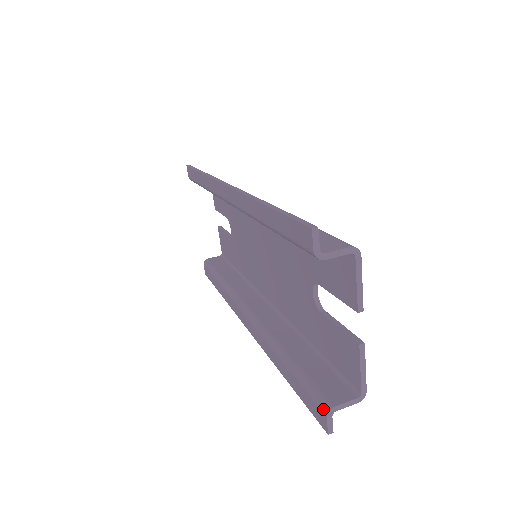
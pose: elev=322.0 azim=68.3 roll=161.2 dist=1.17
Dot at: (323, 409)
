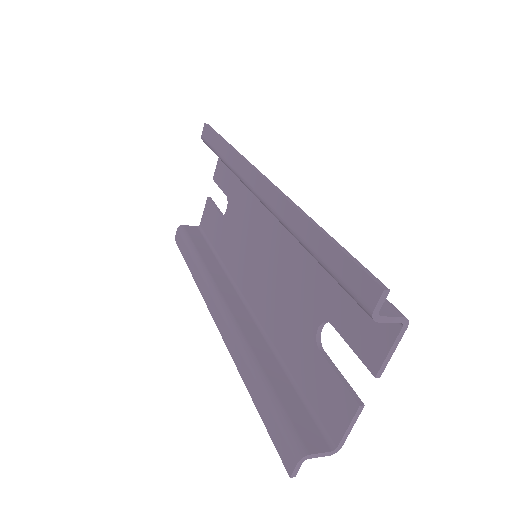
Dot at: (296, 452)
